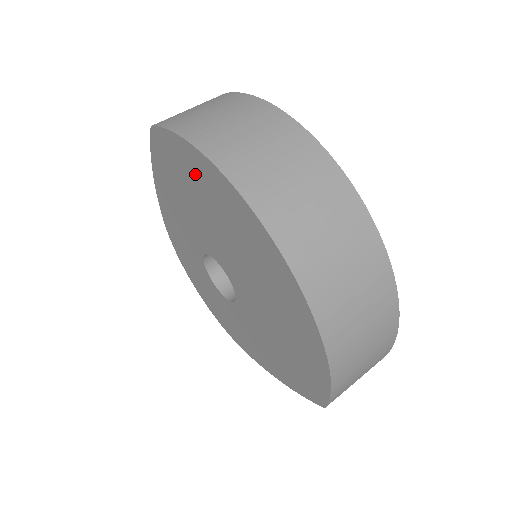
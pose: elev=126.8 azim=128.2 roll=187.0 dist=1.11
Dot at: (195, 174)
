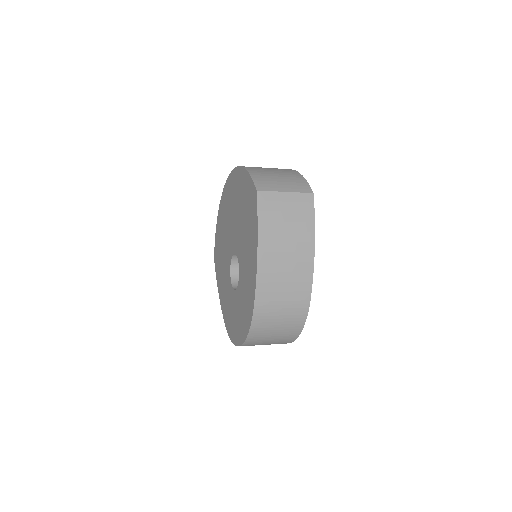
Dot at: (219, 231)
